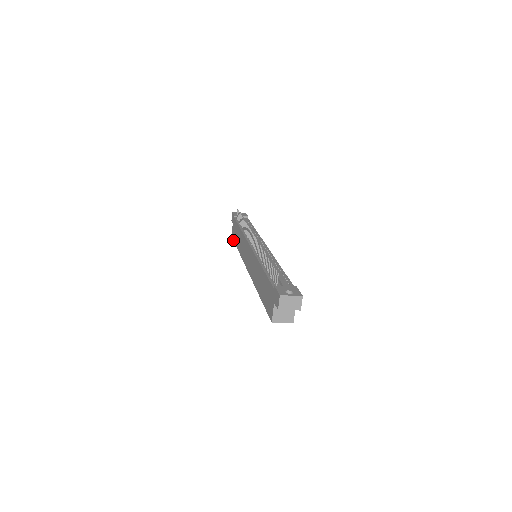
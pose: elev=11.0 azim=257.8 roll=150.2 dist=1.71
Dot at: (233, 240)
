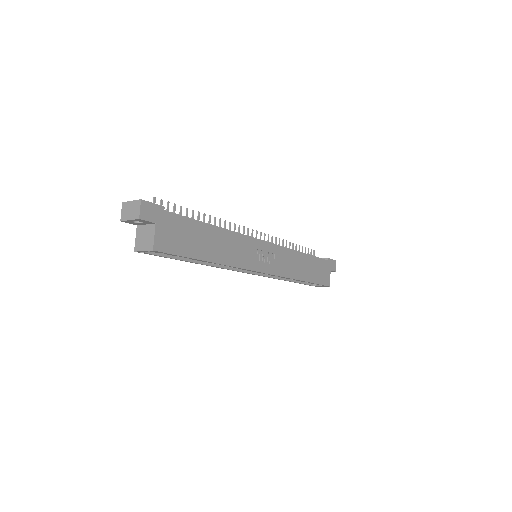
Dot at: (306, 284)
